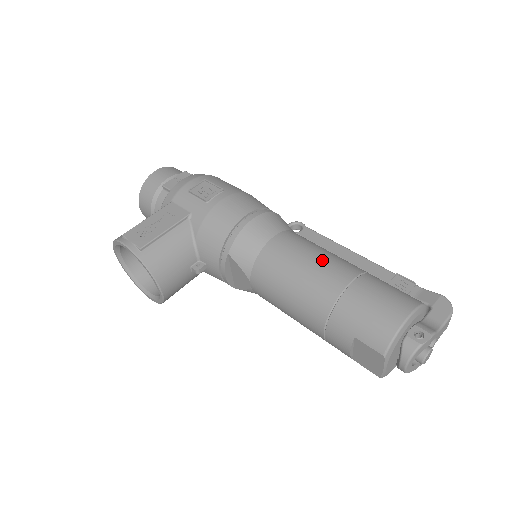
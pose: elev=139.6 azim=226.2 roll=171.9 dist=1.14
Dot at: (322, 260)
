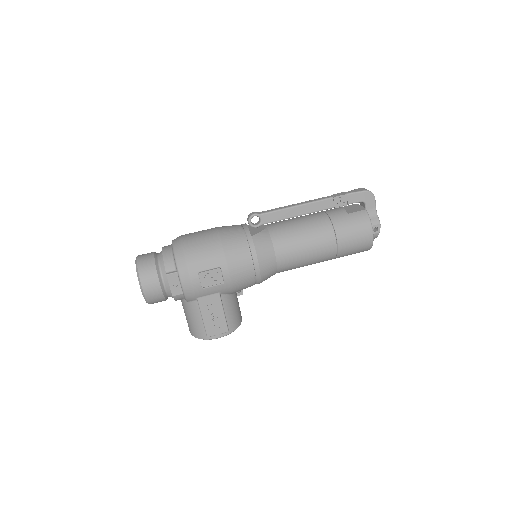
Dot at: (313, 246)
